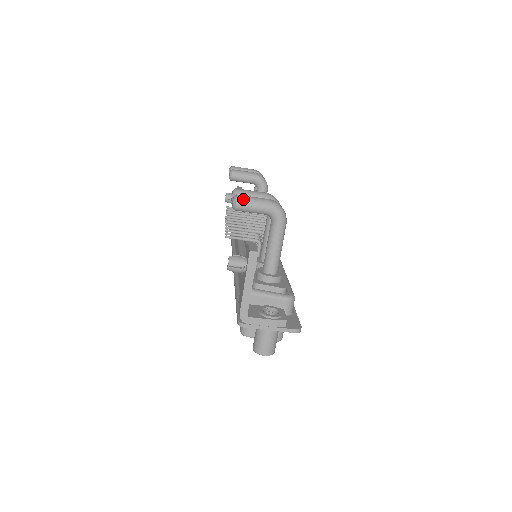
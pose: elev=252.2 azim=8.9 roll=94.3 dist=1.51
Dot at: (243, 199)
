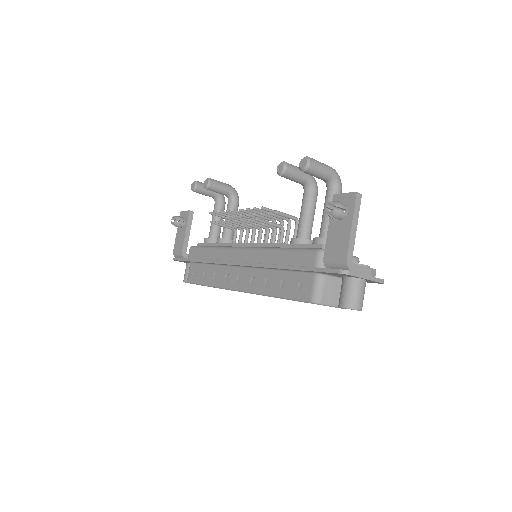
Dot at: (314, 160)
